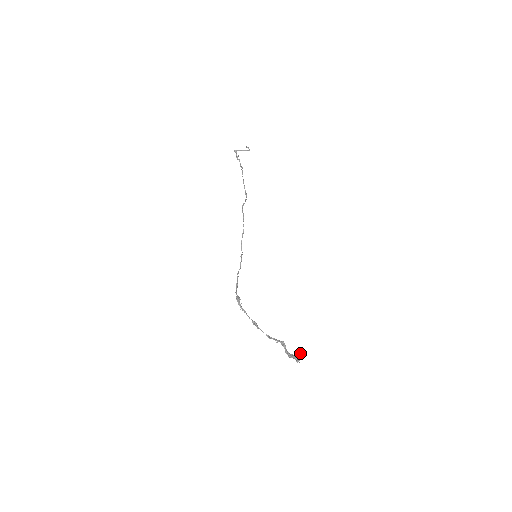
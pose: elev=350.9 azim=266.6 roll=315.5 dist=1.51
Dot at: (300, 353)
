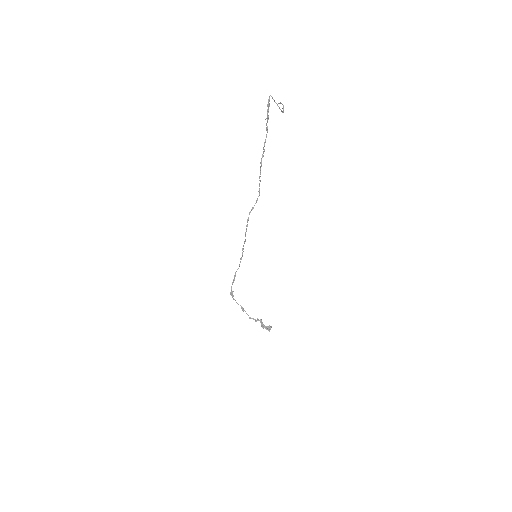
Dot at: occluded
